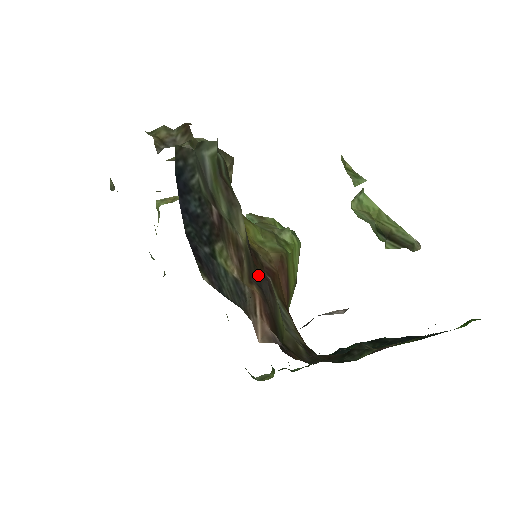
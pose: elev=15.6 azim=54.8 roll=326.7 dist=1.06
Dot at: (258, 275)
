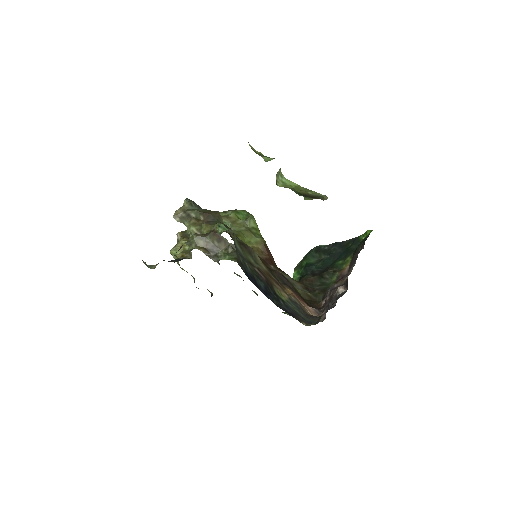
Dot at: (278, 276)
